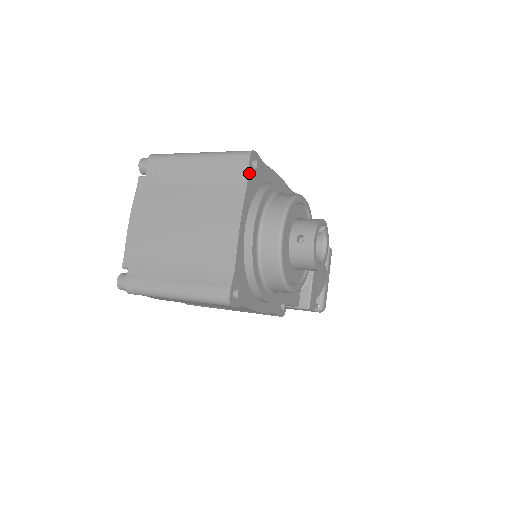
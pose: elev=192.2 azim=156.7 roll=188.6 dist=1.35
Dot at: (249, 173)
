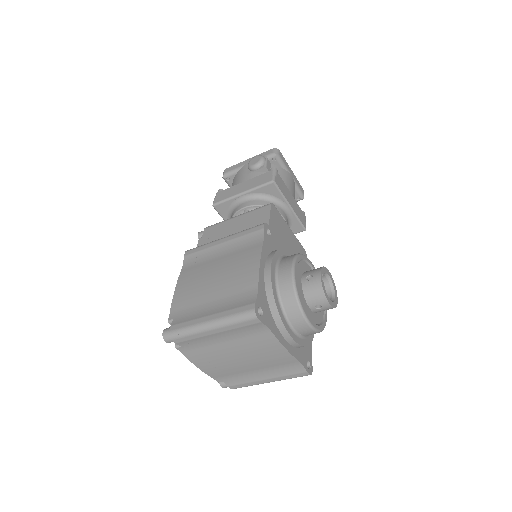
Dot at: (265, 324)
